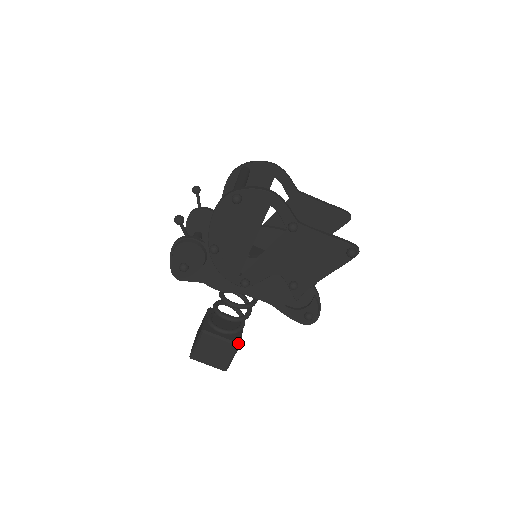
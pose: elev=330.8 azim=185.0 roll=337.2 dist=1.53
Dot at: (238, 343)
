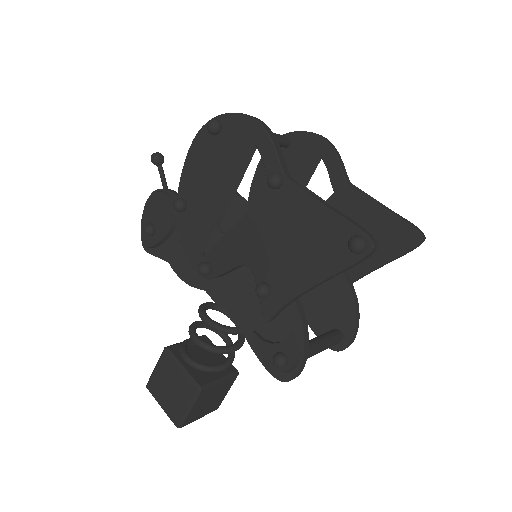
Dot at: (199, 386)
